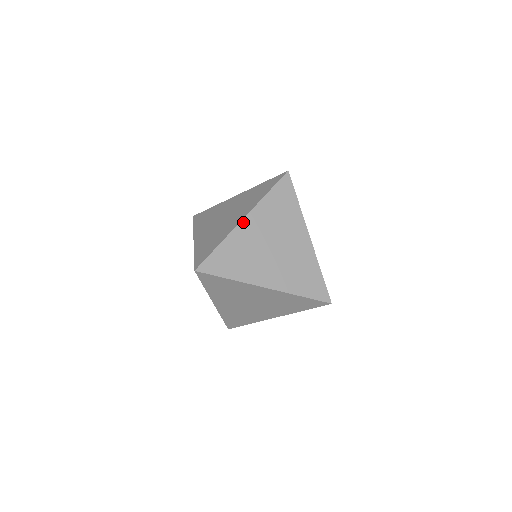
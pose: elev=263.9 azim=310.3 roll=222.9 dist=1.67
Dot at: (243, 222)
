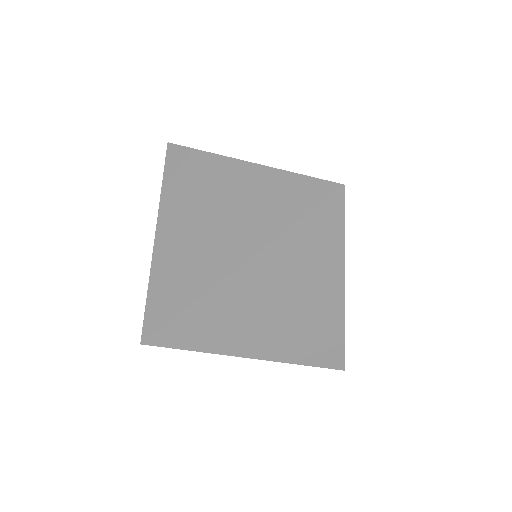
Dot at: occluded
